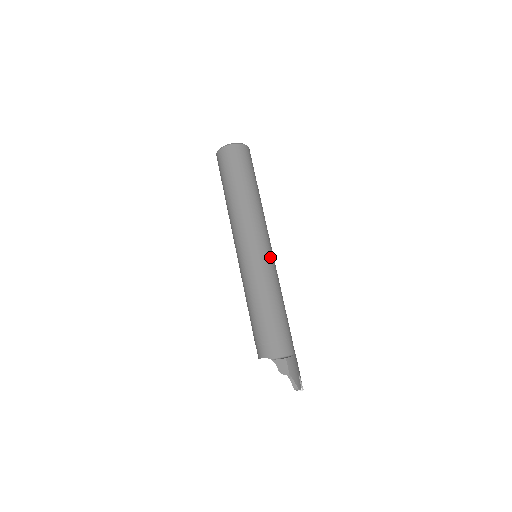
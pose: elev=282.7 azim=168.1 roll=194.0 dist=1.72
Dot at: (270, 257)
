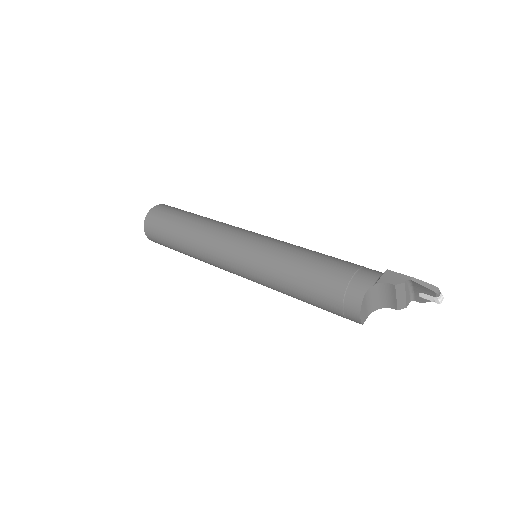
Dot at: occluded
